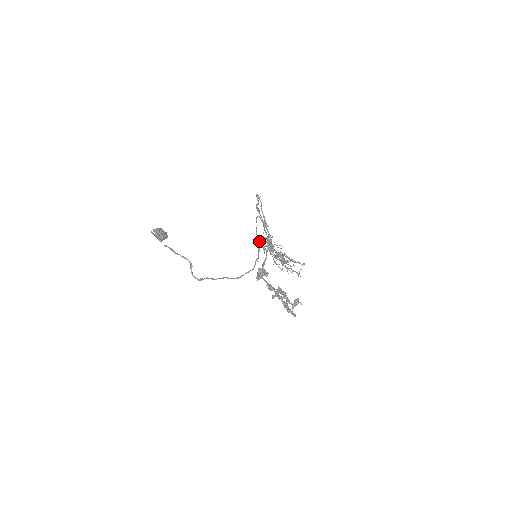
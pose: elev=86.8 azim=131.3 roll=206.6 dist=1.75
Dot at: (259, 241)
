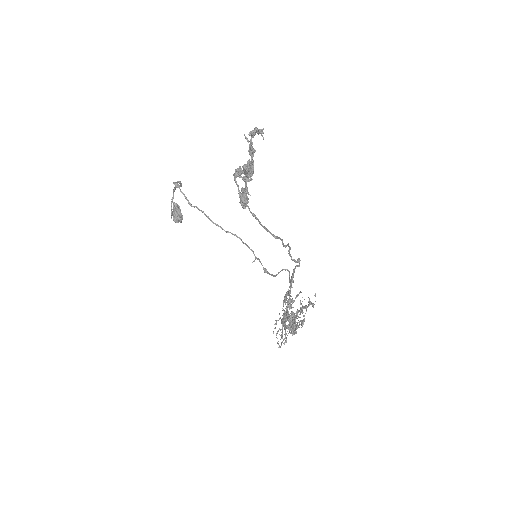
Dot at: (277, 331)
